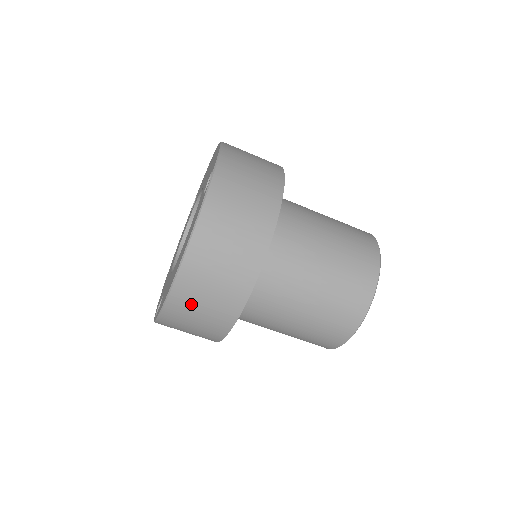
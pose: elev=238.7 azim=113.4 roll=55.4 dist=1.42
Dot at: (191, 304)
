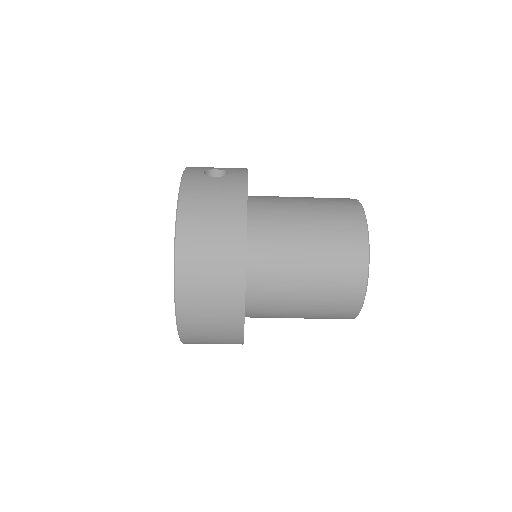
Dot at: (202, 343)
